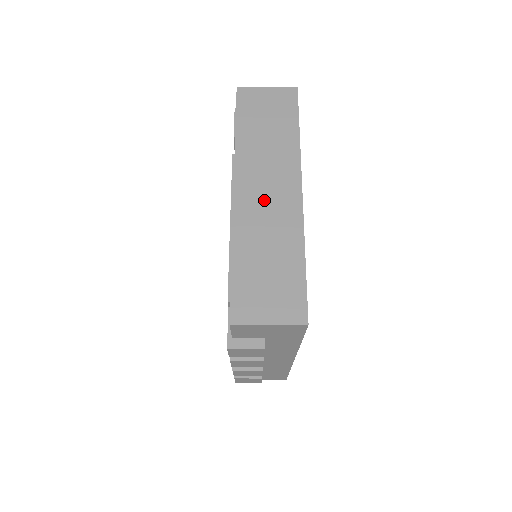
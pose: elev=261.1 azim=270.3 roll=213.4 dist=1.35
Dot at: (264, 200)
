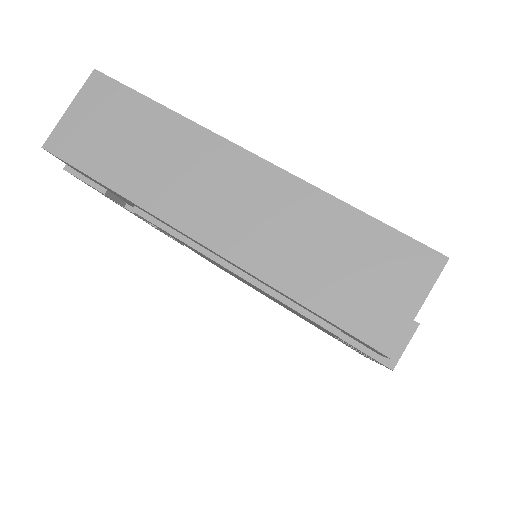
Dot at: (237, 211)
